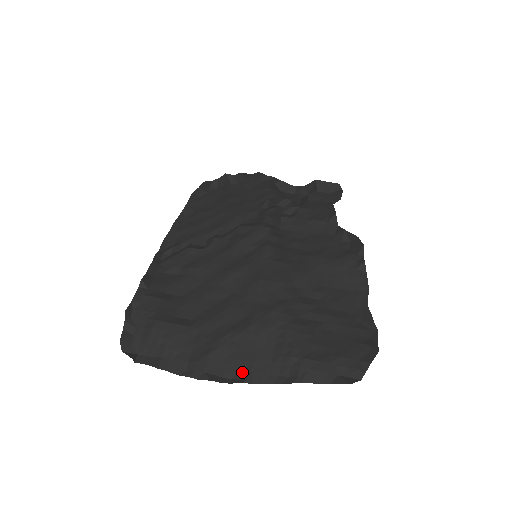
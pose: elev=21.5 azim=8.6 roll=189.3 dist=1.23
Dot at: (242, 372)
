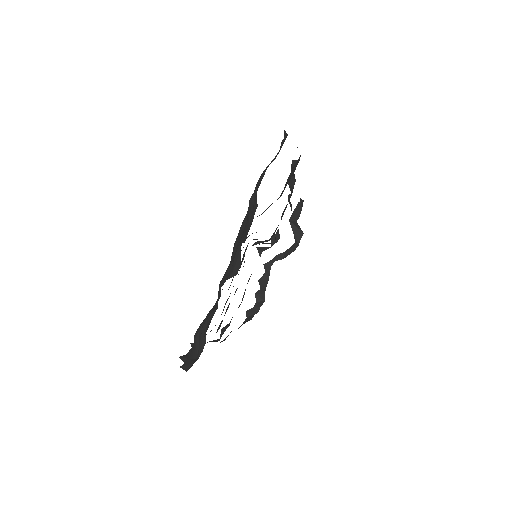
Dot at: (239, 252)
